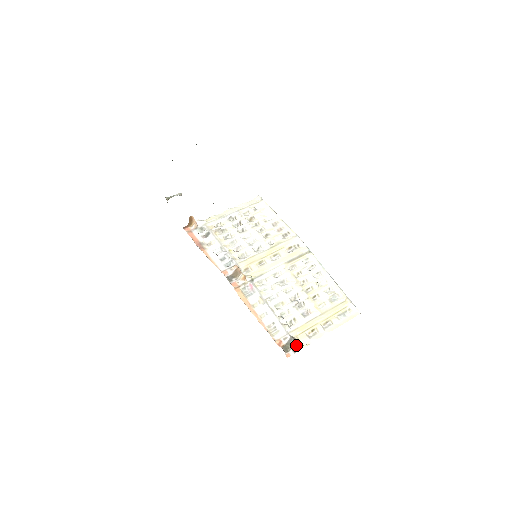
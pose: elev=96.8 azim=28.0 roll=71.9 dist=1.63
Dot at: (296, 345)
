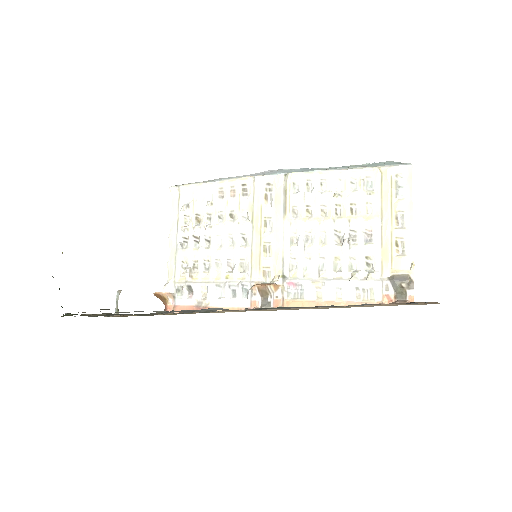
Dot at: (405, 282)
